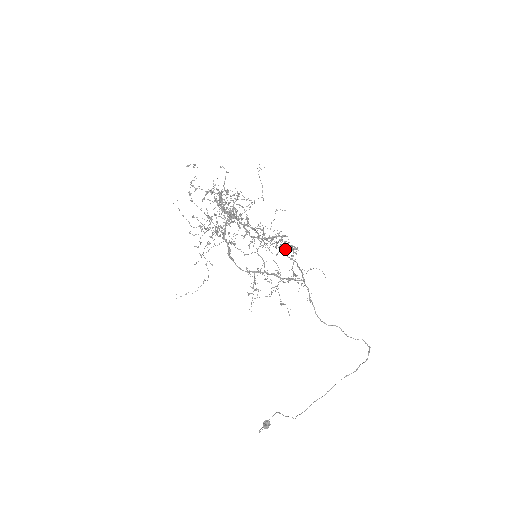
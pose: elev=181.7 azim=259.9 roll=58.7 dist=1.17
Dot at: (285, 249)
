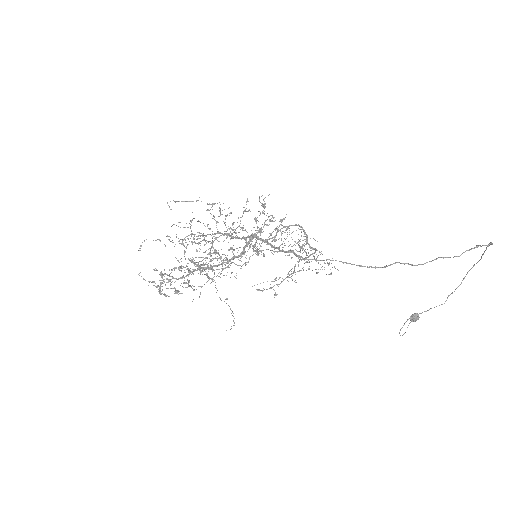
Dot at: (269, 239)
